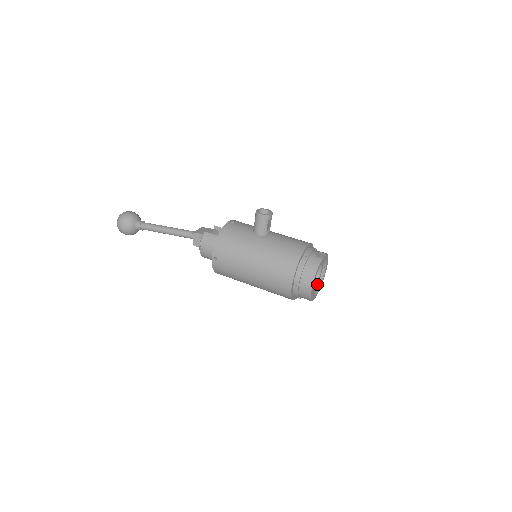
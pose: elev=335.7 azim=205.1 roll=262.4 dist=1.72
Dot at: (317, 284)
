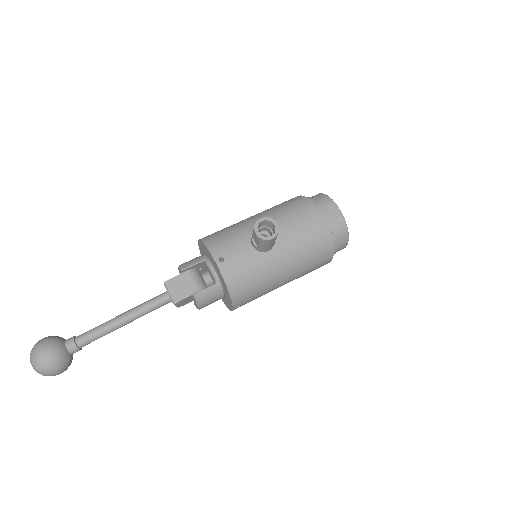
Dot at: occluded
